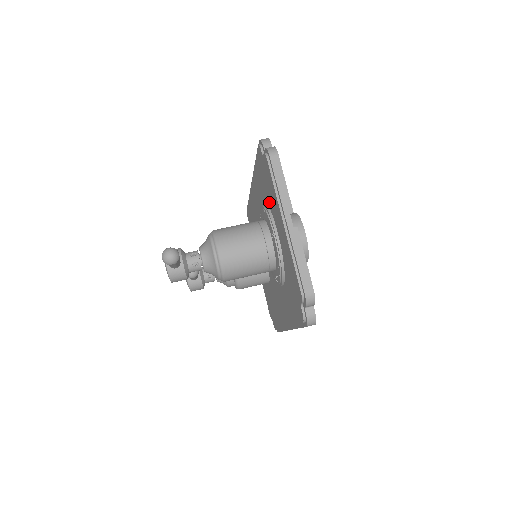
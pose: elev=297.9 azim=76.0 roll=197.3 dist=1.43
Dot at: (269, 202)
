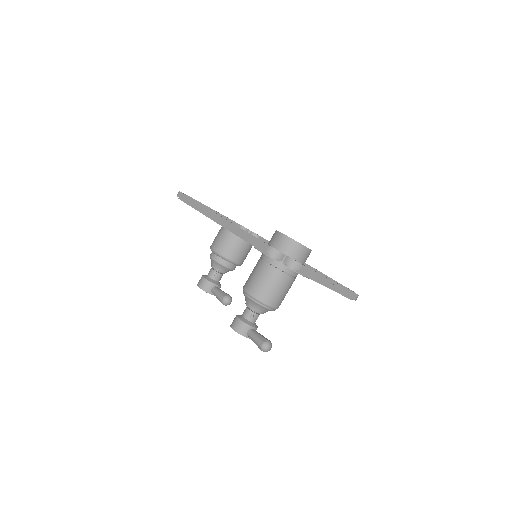
Dot at: occluded
